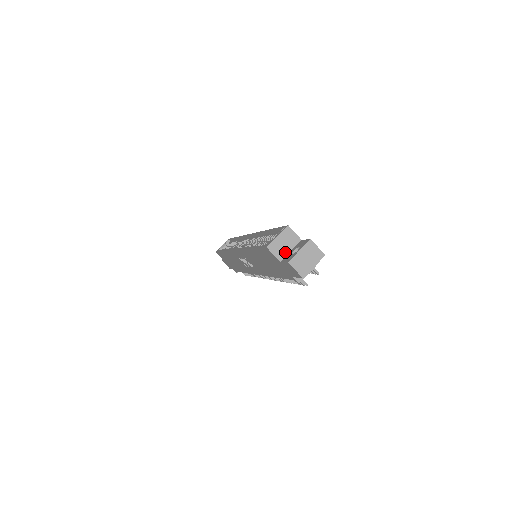
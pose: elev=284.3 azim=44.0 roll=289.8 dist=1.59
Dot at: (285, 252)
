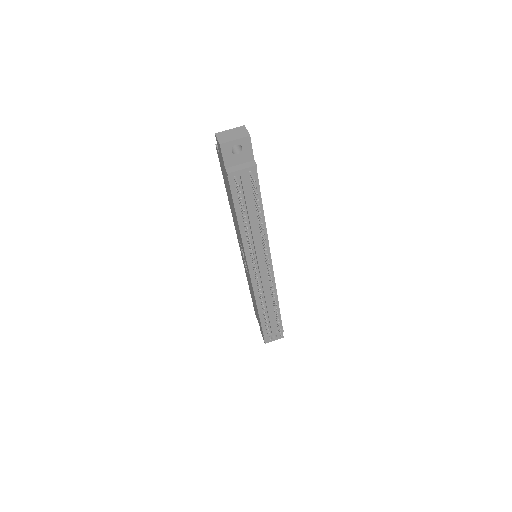
Dot at: occluded
